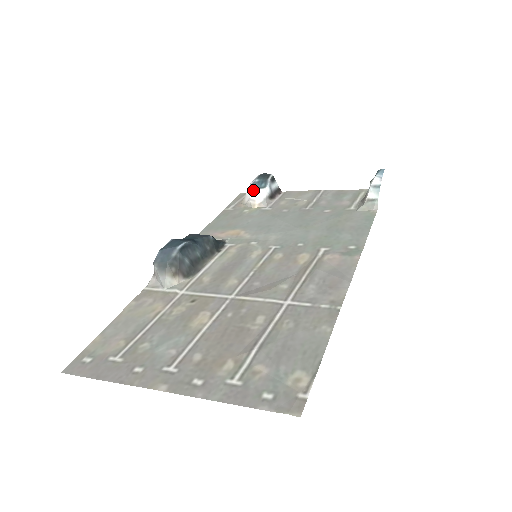
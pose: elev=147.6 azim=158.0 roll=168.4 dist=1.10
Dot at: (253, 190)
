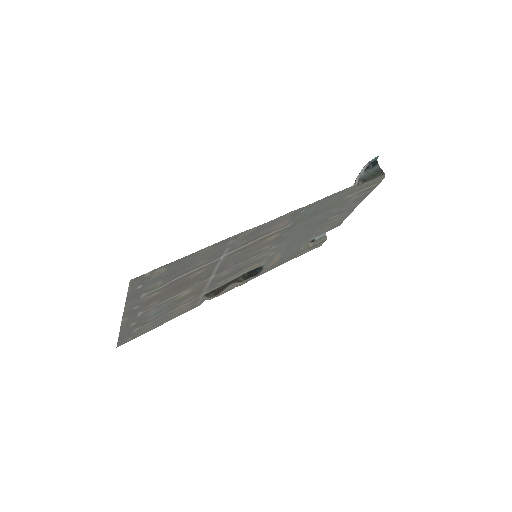
Dot at: occluded
